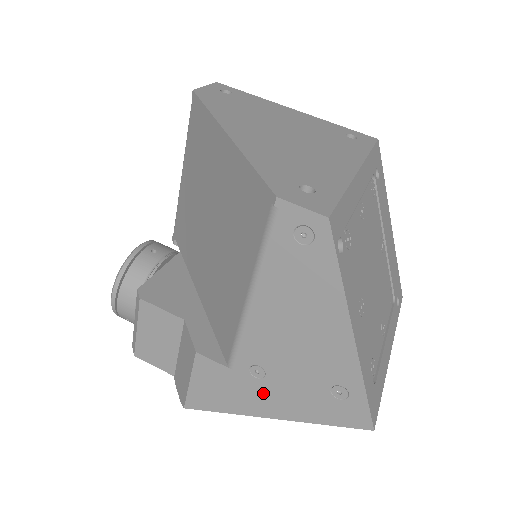
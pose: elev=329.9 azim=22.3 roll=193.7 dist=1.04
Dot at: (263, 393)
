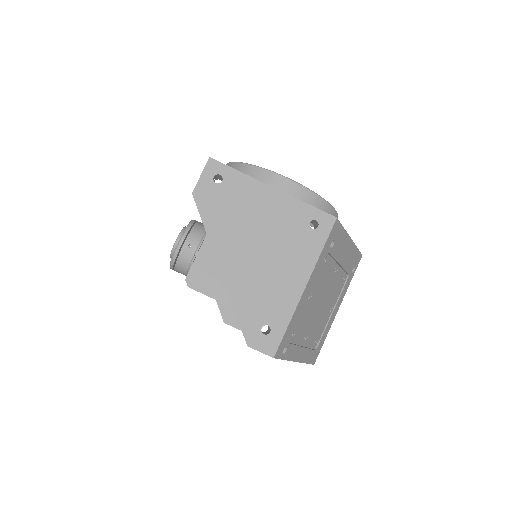
Dot at: occluded
